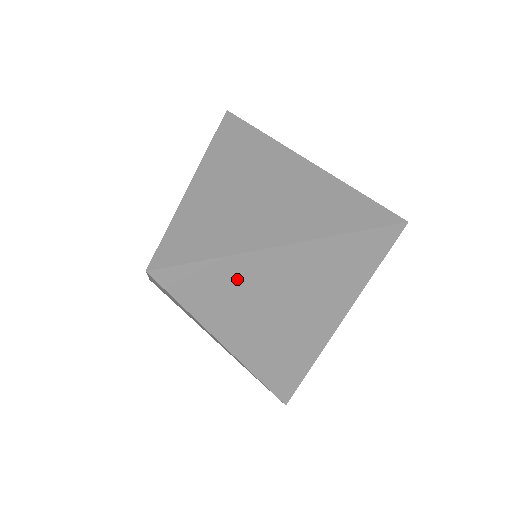
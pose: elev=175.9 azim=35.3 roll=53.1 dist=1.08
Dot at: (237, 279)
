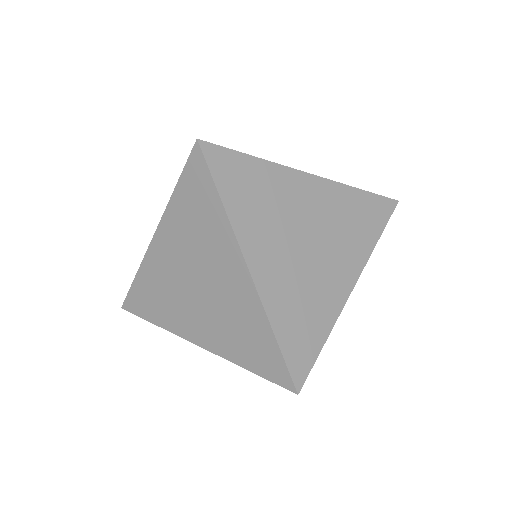
Dot at: (269, 188)
